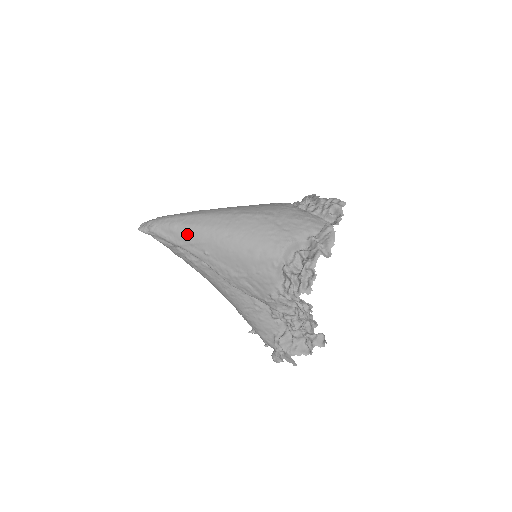
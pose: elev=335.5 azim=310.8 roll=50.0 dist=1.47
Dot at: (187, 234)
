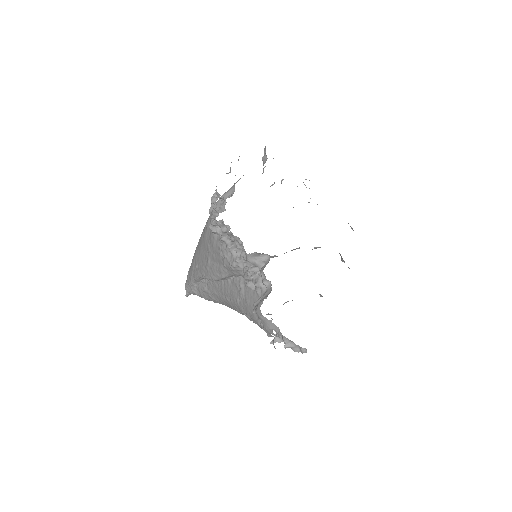
Dot at: (191, 265)
